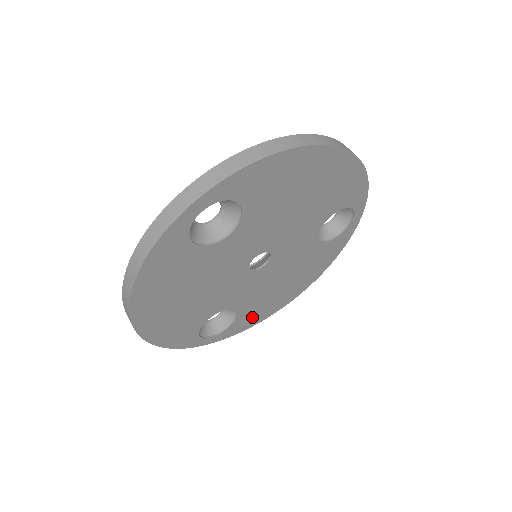
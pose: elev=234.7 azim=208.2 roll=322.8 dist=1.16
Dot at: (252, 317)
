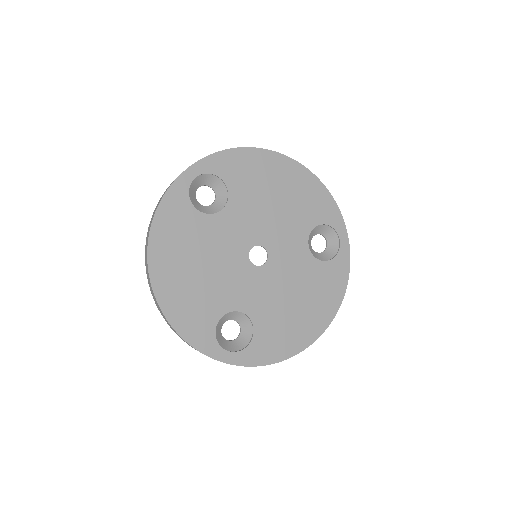
Dot at: (273, 344)
